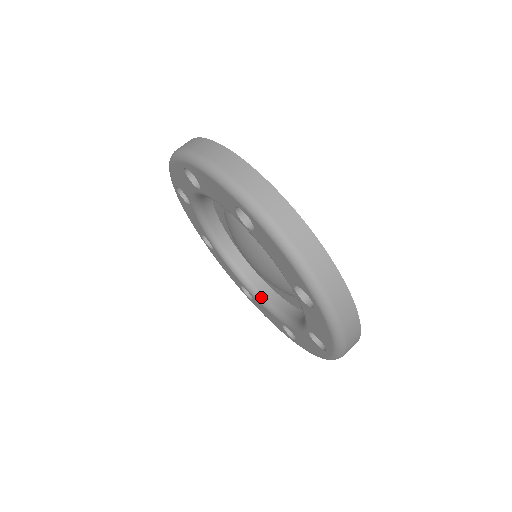
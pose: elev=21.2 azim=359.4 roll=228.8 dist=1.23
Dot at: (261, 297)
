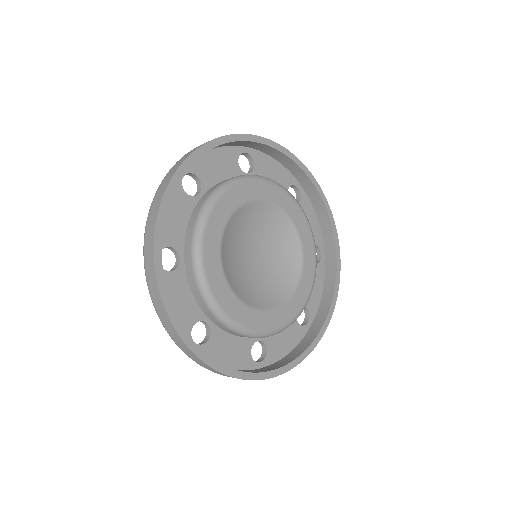
Dot at: occluded
